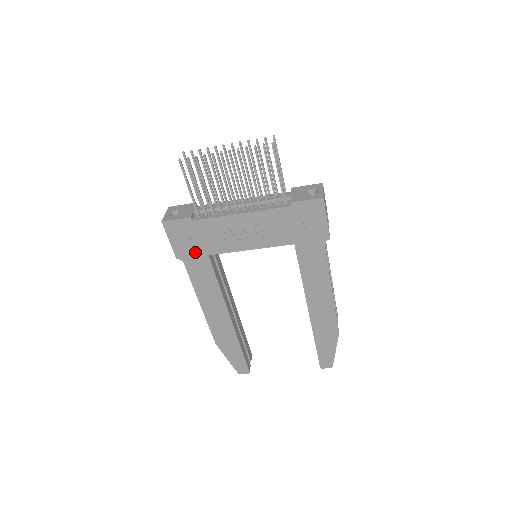
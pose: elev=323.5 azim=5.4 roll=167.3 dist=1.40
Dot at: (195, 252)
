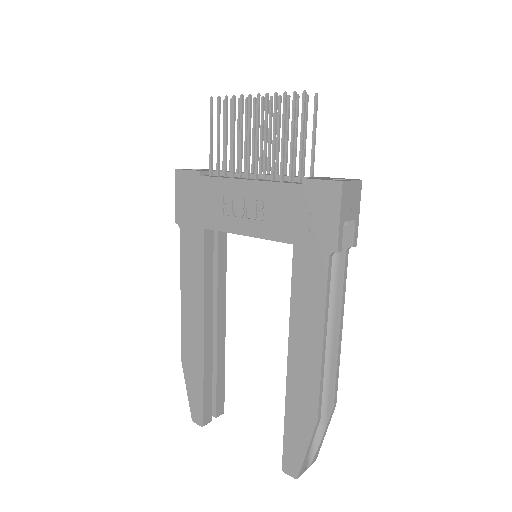
Dot at: (193, 219)
